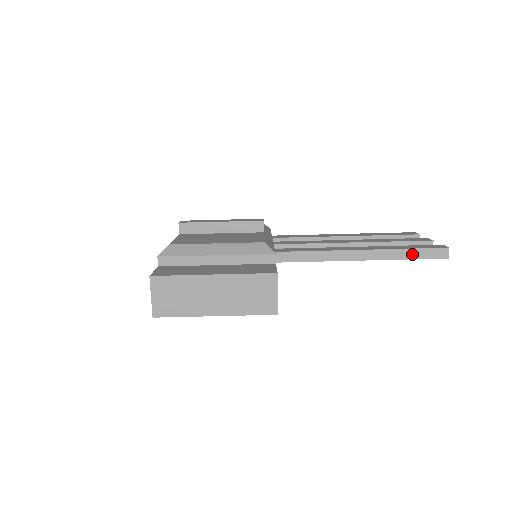
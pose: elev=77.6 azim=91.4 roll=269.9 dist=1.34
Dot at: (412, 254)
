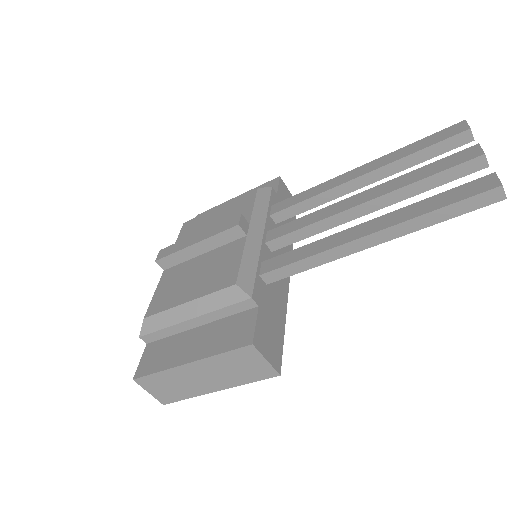
Dot at: (443, 214)
